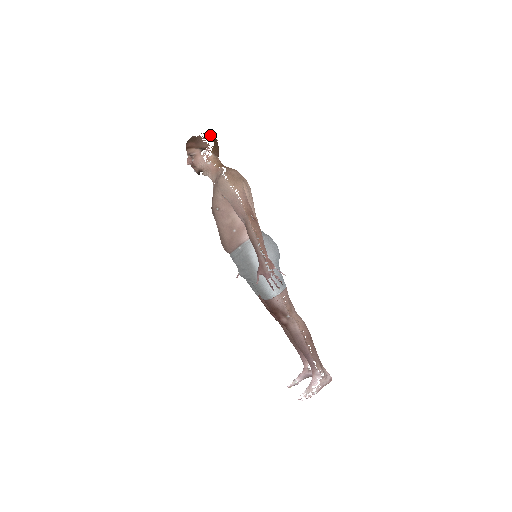
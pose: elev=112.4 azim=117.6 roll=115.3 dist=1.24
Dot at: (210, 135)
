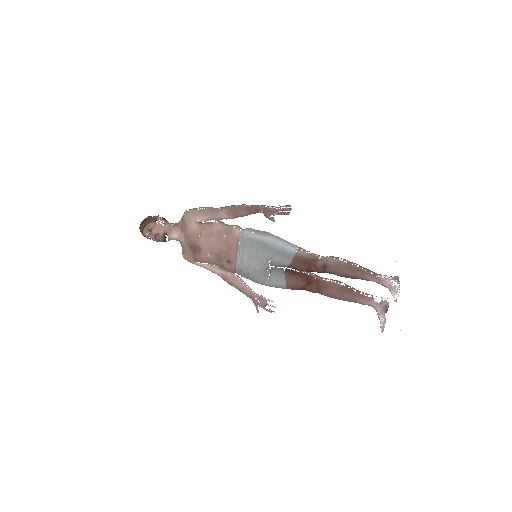
Dot at: occluded
